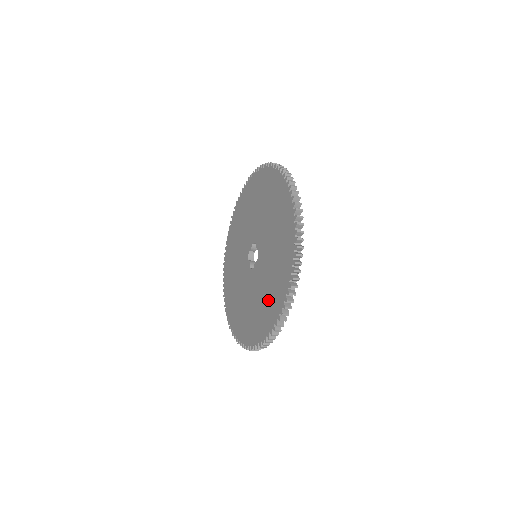
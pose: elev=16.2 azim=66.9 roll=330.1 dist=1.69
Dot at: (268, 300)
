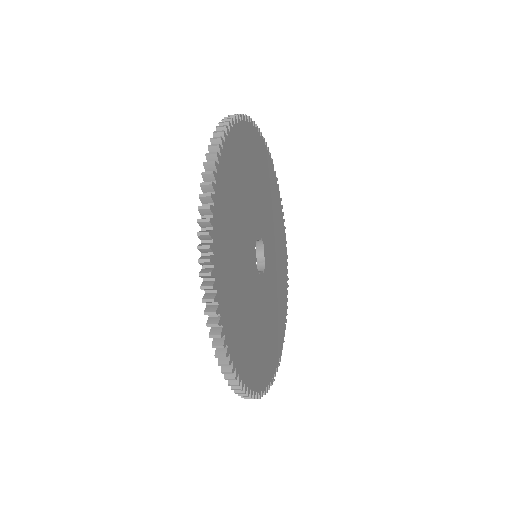
Dot at: occluded
